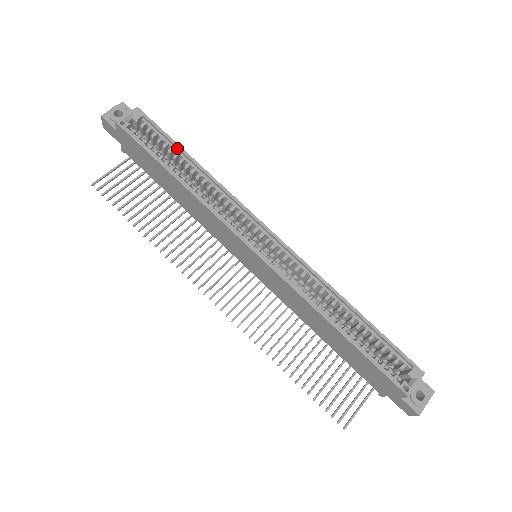
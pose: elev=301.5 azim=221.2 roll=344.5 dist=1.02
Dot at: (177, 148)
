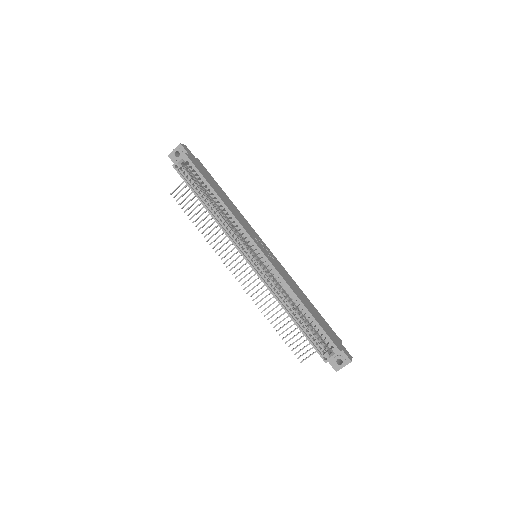
Dot at: (207, 184)
